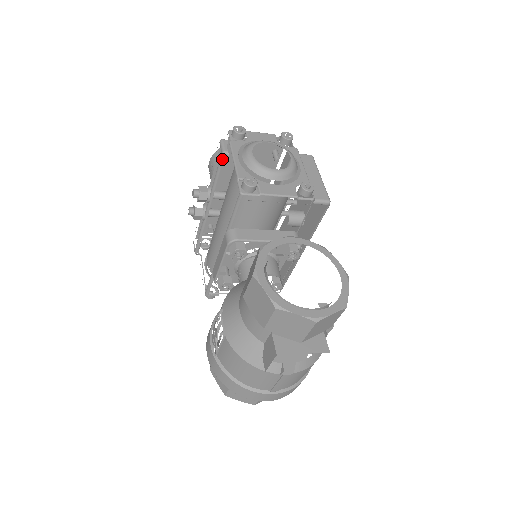
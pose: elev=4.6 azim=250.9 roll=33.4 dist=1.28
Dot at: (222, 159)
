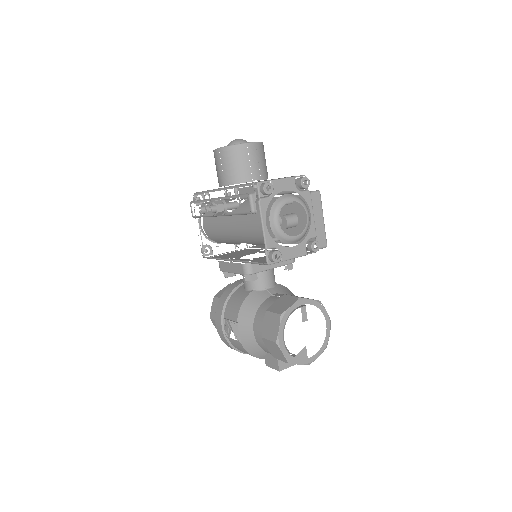
Dot at: occluded
